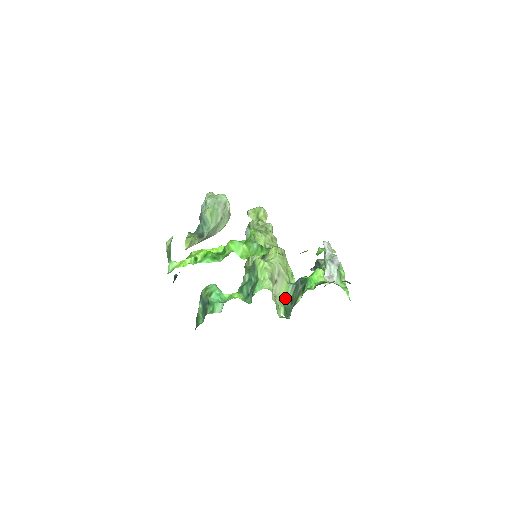
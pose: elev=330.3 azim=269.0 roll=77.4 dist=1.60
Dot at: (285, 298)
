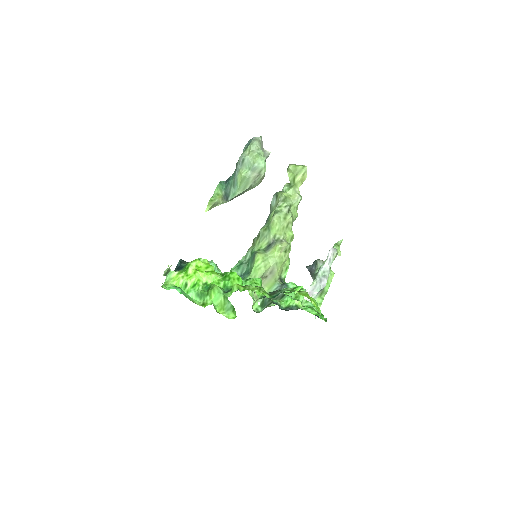
Dot at: (267, 292)
